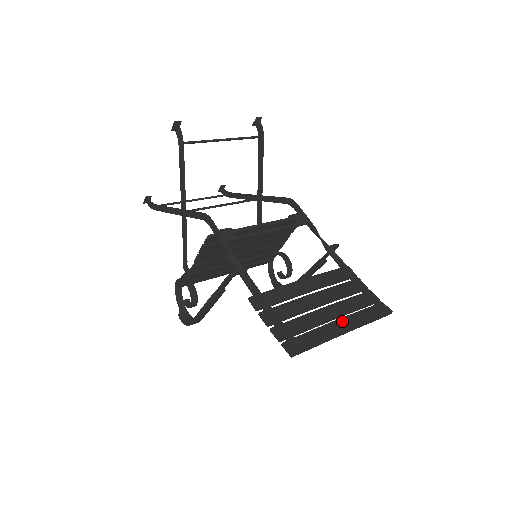
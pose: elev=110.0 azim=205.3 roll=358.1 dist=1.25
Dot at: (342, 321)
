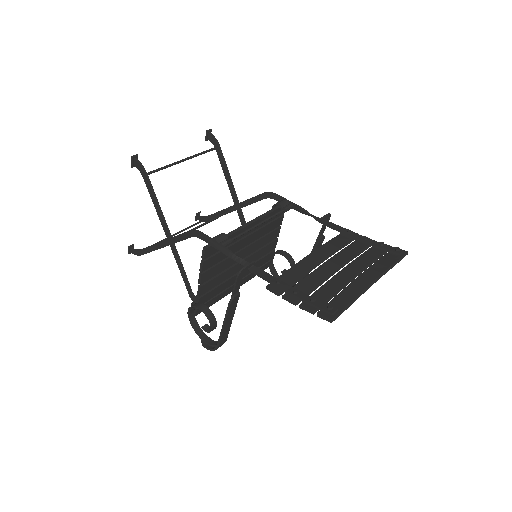
Dot at: (365, 275)
